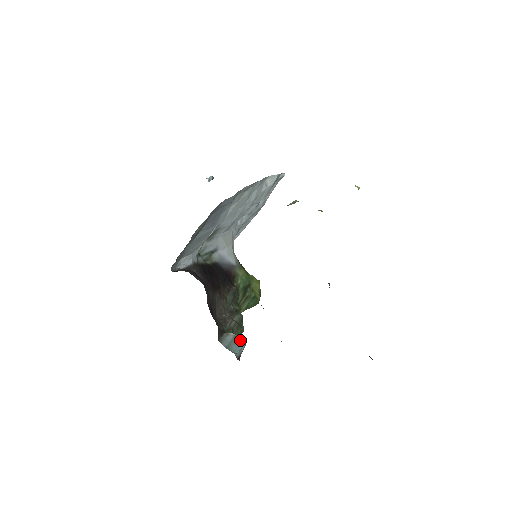
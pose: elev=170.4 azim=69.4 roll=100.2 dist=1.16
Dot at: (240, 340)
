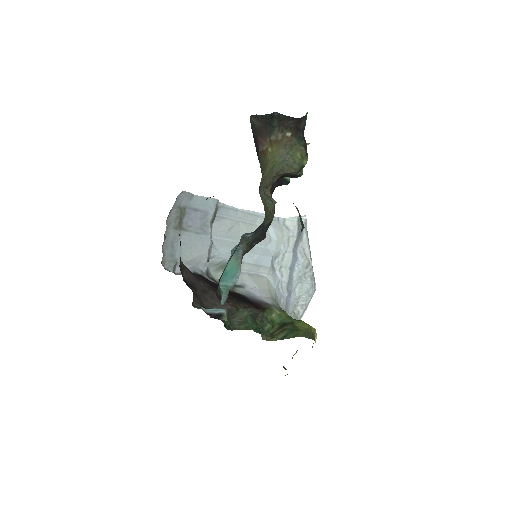
Dot at: (220, 308)
